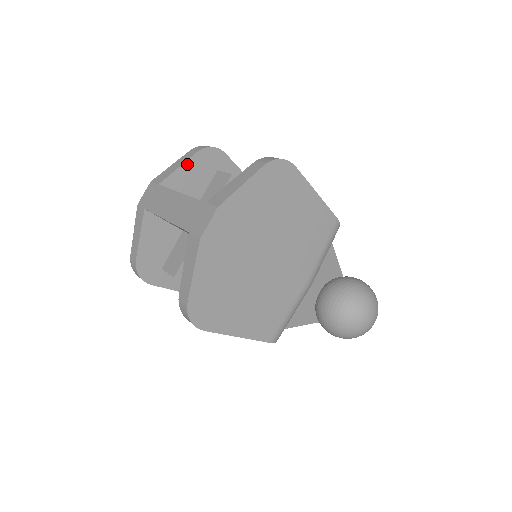
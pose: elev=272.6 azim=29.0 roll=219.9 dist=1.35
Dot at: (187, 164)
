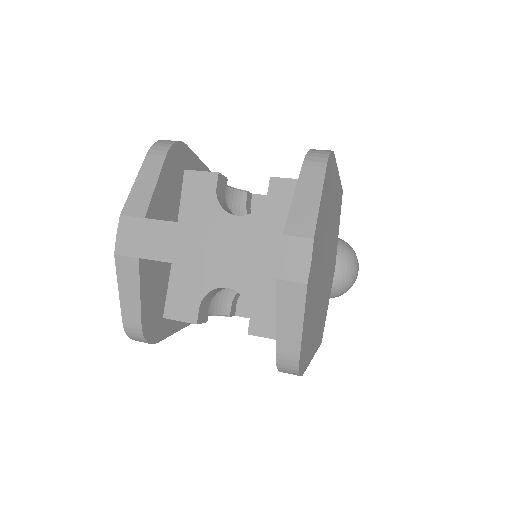
Dot at: (161, 176)
